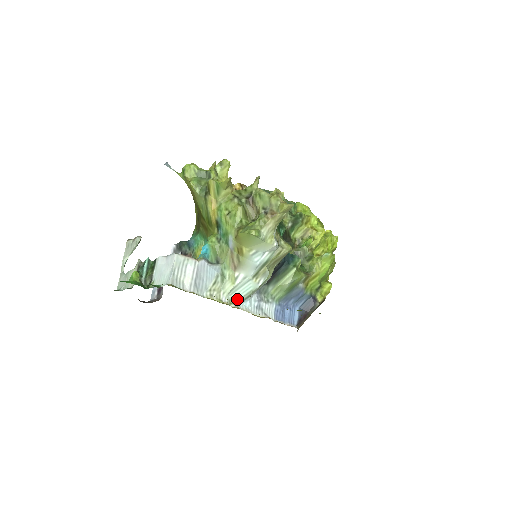
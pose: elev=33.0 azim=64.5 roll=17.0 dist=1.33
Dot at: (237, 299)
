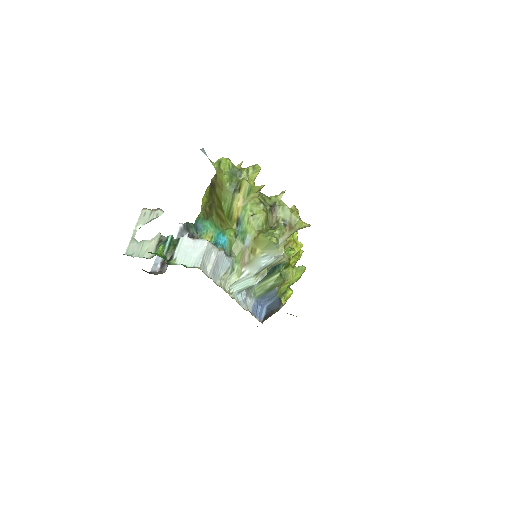
Dot at: (235, 291)
